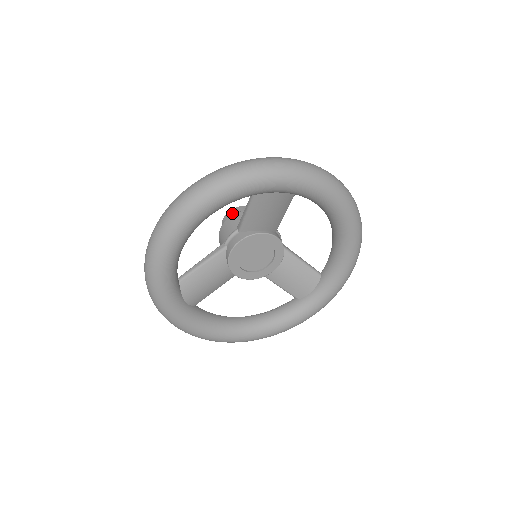
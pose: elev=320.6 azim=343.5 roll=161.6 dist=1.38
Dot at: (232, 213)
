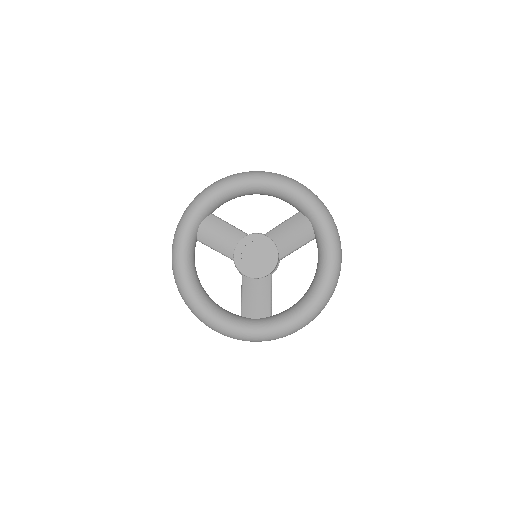
Dot at: occluded
